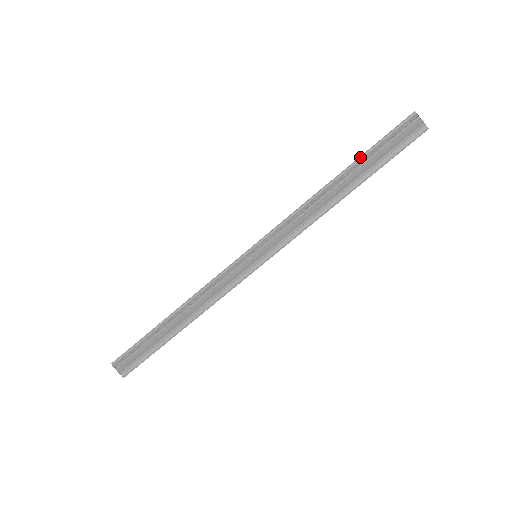
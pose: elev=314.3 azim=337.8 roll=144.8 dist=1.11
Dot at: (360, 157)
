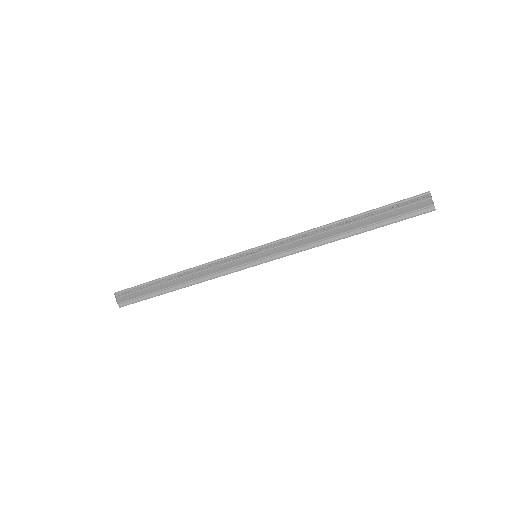
Dot at: (370, 211)
